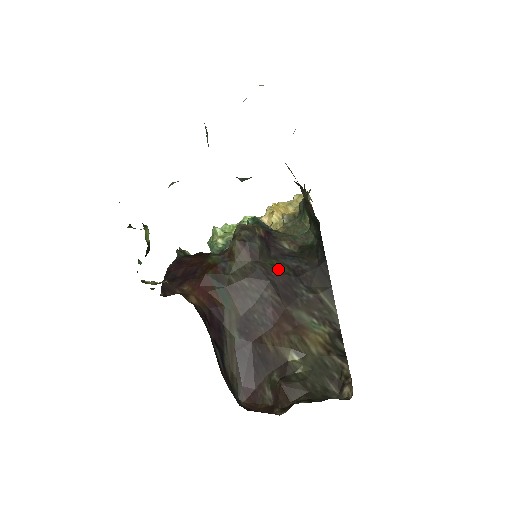
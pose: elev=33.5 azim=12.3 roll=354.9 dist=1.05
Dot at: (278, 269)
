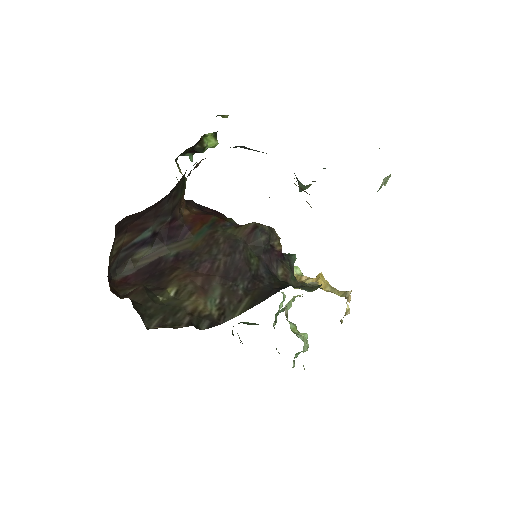
Dot at: (250, 260)
